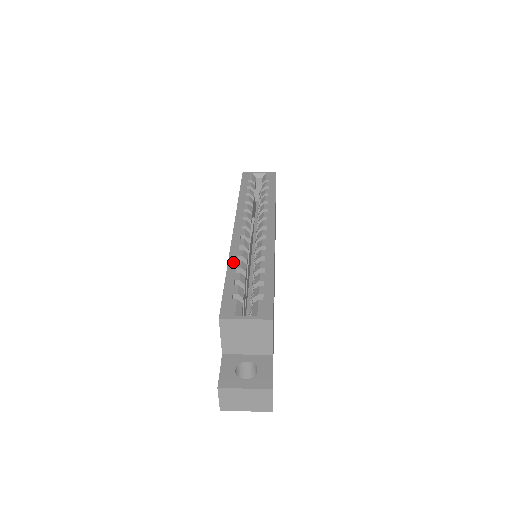
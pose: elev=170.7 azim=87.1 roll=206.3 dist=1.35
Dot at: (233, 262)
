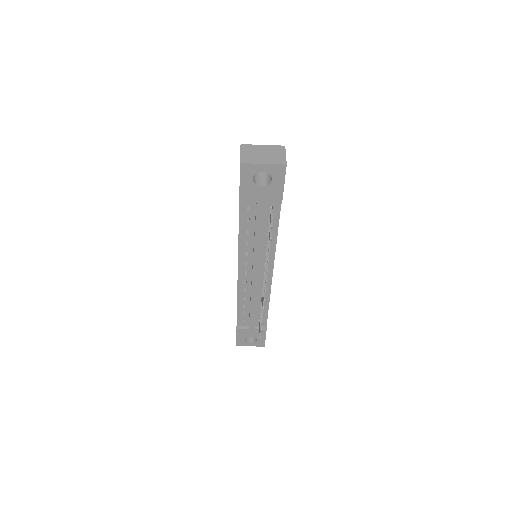
Dot at: occluded
